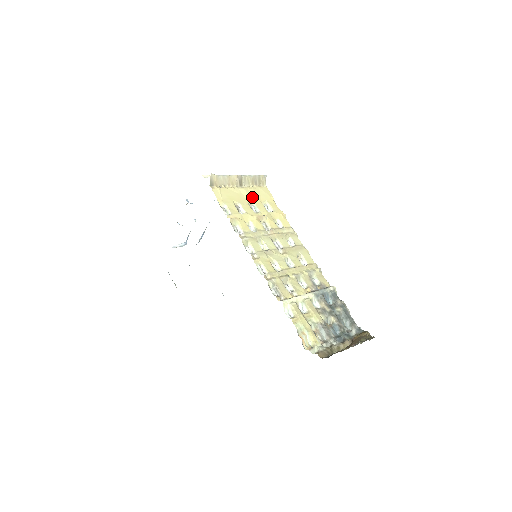
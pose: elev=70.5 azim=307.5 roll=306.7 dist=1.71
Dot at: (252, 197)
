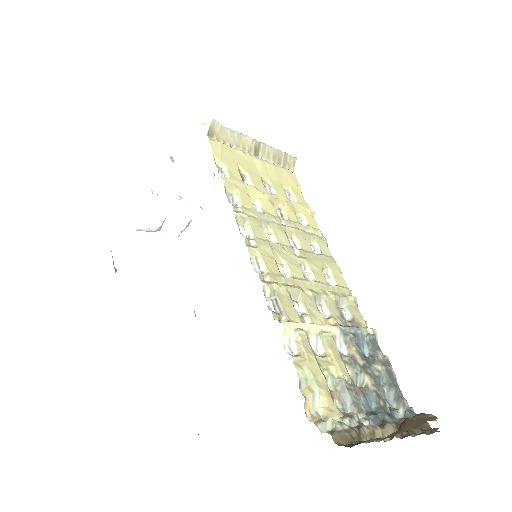
Dot at: (269, 174)
